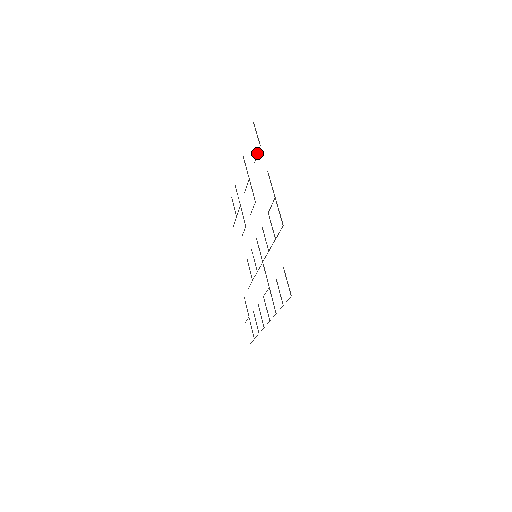
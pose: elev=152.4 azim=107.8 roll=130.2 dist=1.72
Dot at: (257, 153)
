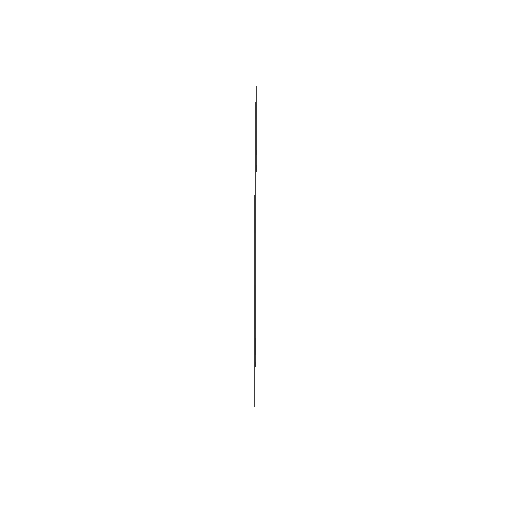
Dot at: occluded
